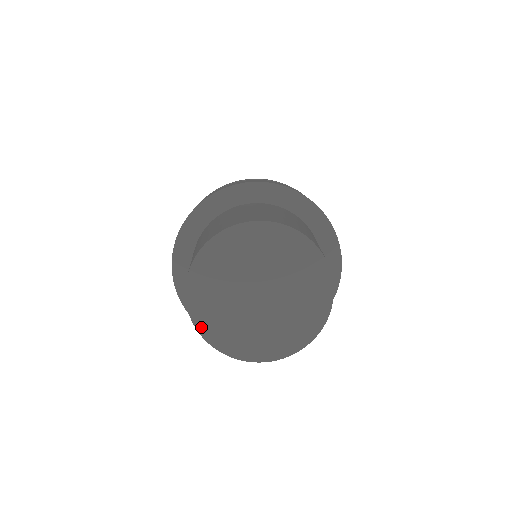
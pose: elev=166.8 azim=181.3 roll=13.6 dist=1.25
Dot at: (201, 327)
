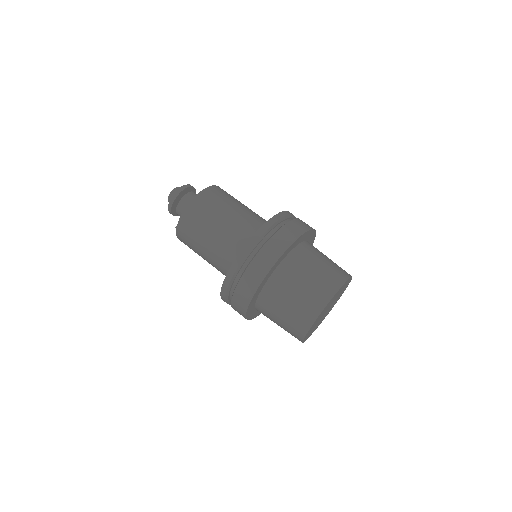
Dot at: (309, 336)
